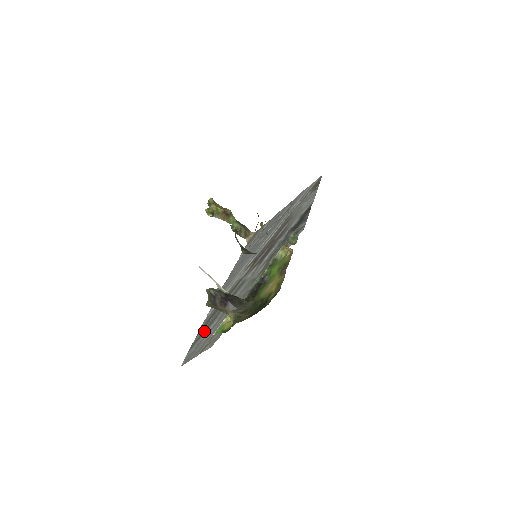
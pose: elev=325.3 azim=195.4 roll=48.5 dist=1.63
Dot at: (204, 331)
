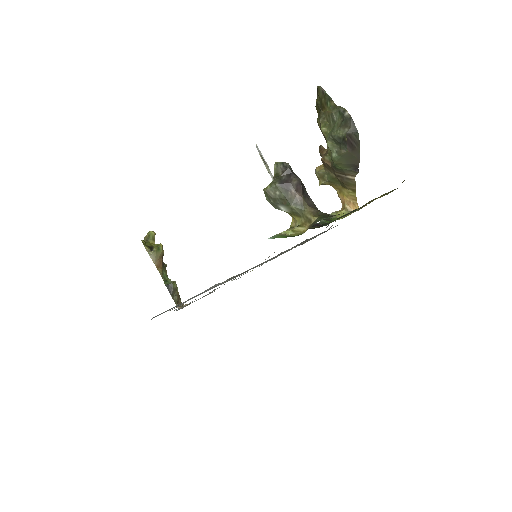
Dot at: occluded
